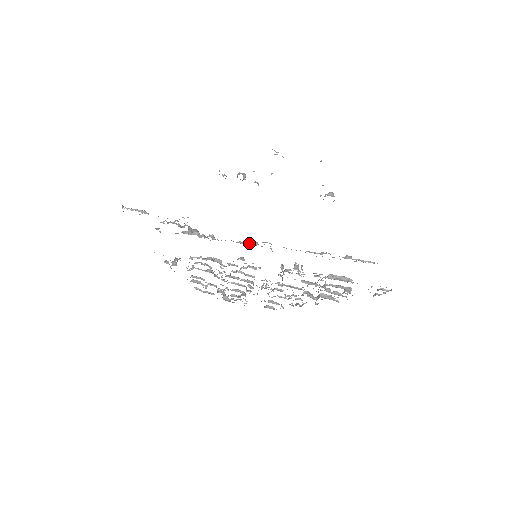
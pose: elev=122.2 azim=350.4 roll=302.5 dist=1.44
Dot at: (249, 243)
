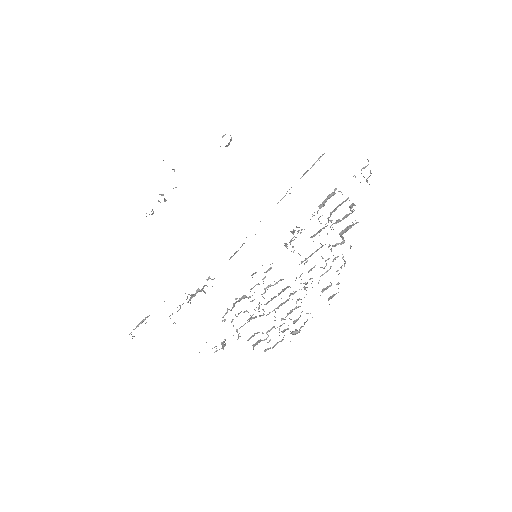
Dot at: occluded
